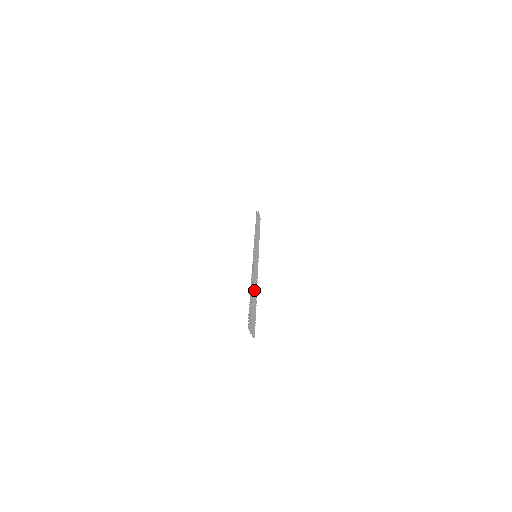
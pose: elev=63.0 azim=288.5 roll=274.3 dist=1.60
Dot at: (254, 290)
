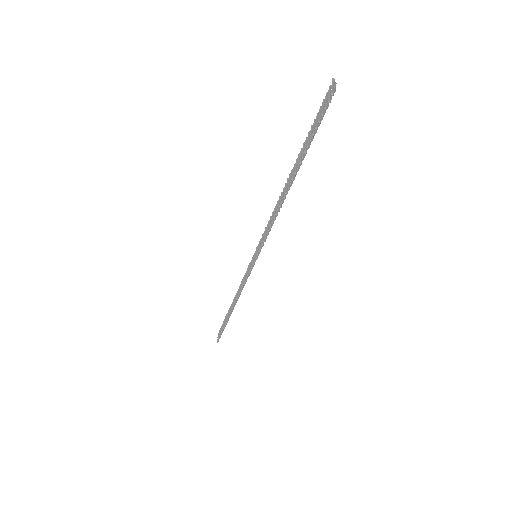
Dot at: occluded
